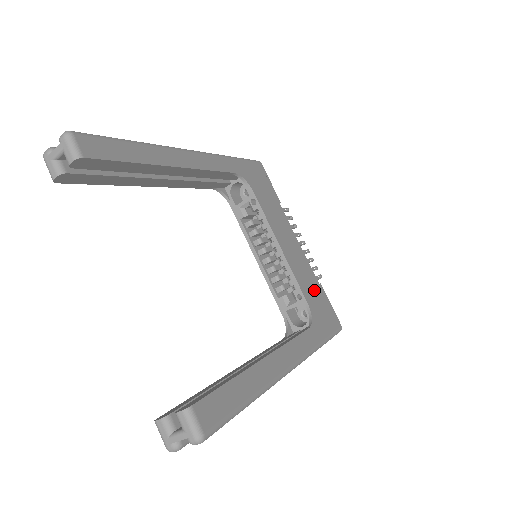
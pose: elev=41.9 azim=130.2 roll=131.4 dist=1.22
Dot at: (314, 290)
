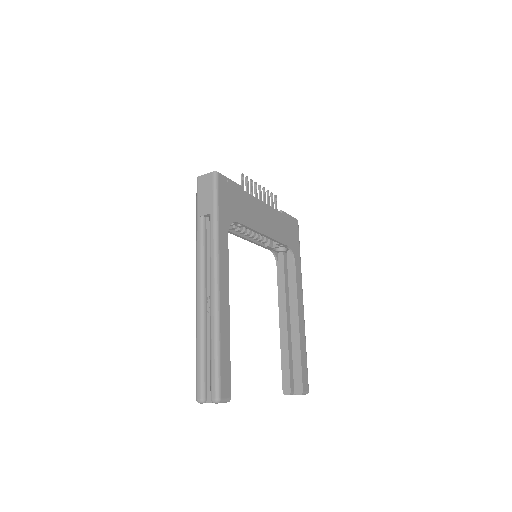
Dot at: (284, 226)
